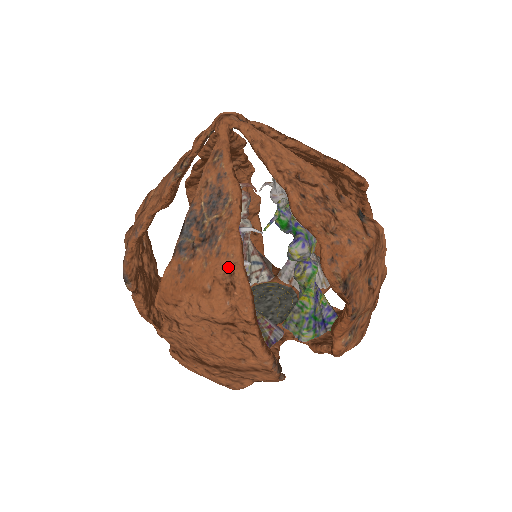
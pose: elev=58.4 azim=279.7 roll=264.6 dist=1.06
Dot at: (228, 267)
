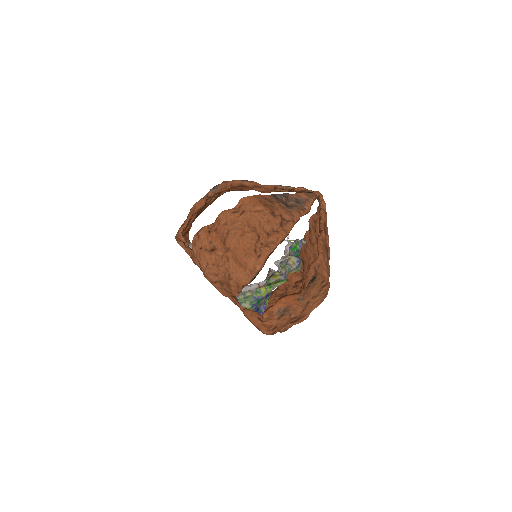
Dot at: (289, 218)
